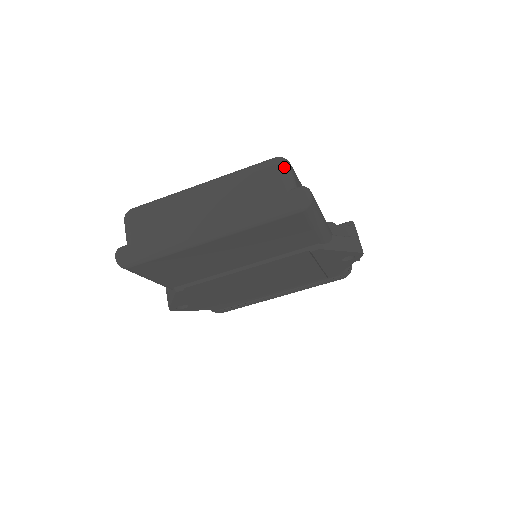
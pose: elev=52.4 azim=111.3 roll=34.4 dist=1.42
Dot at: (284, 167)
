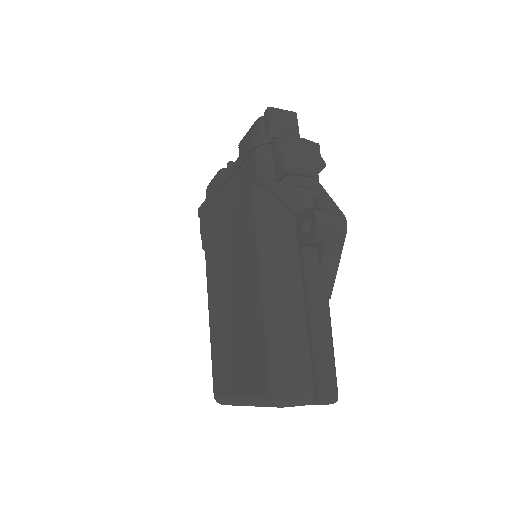
Dot at: (290, 405)
